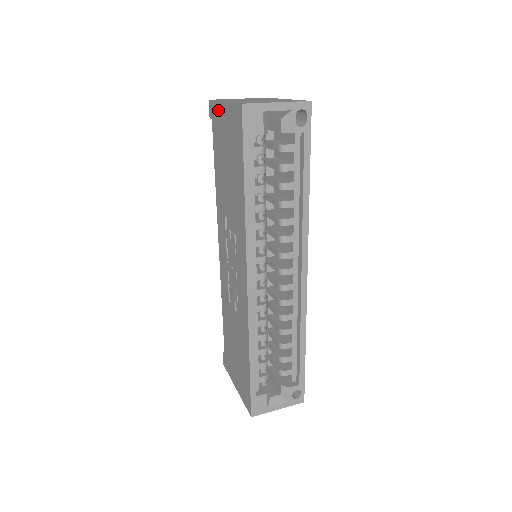
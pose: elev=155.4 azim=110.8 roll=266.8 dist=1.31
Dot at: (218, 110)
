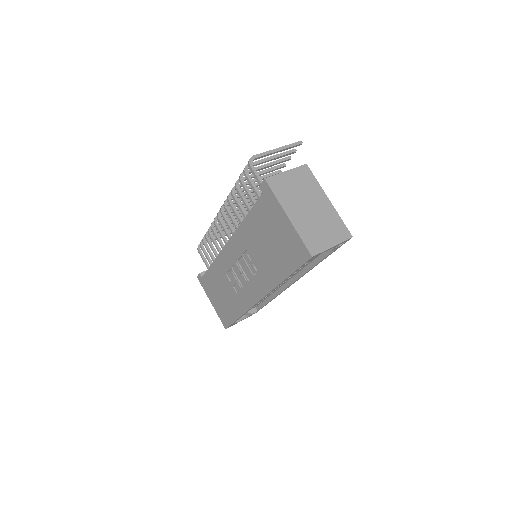
Dot at: (277, 207)
